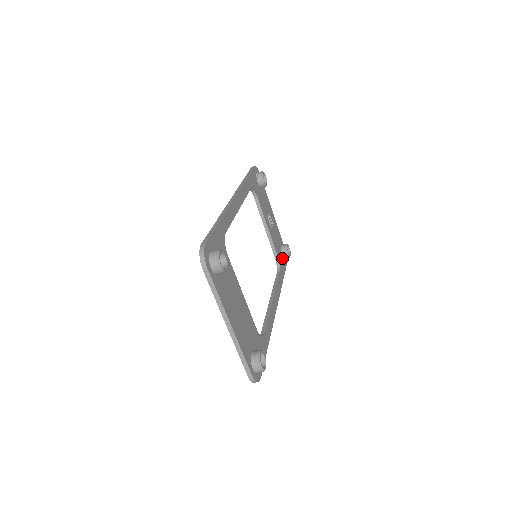
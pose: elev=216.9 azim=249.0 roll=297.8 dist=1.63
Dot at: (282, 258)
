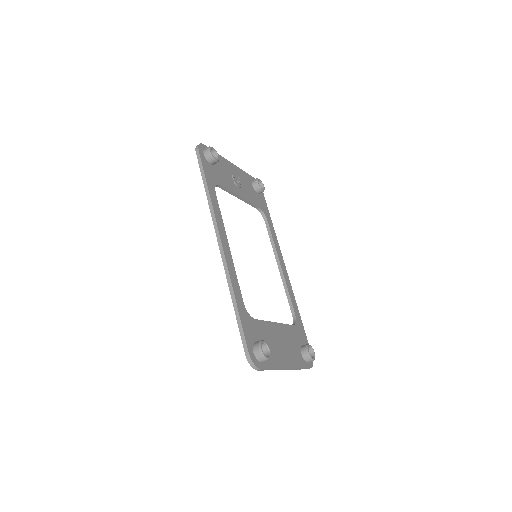
Dot at: (259, 197)
